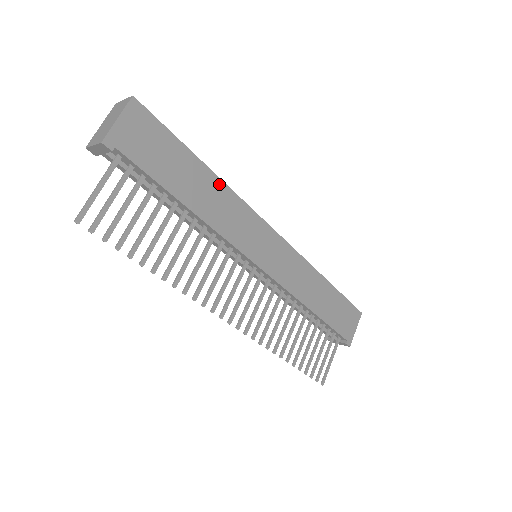
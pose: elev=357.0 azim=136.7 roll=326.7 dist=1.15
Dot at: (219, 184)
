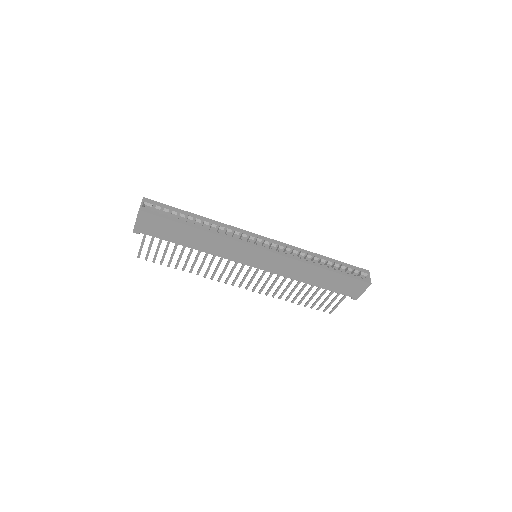
Dot at: (208, 234)
